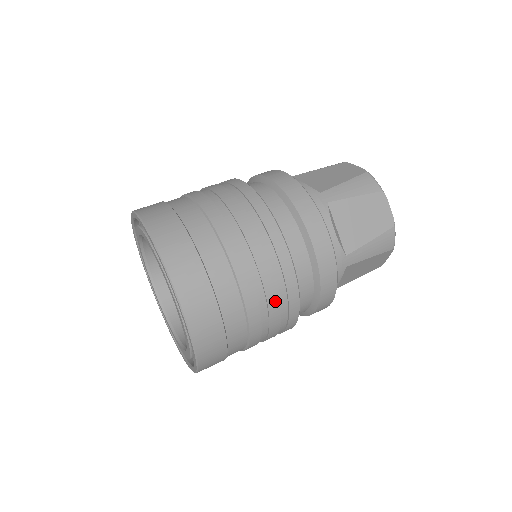
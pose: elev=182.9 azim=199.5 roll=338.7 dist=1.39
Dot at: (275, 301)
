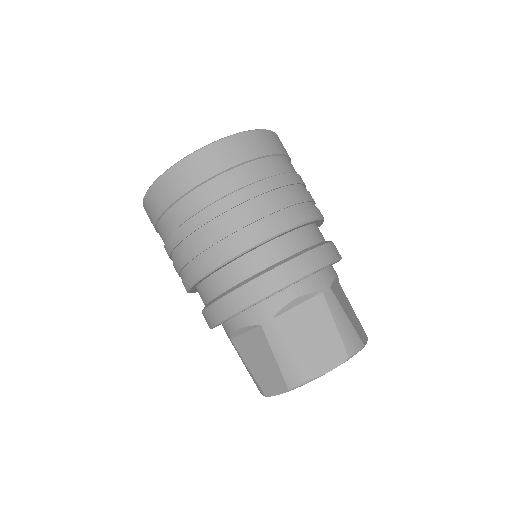
Dot at: (295, 199)
